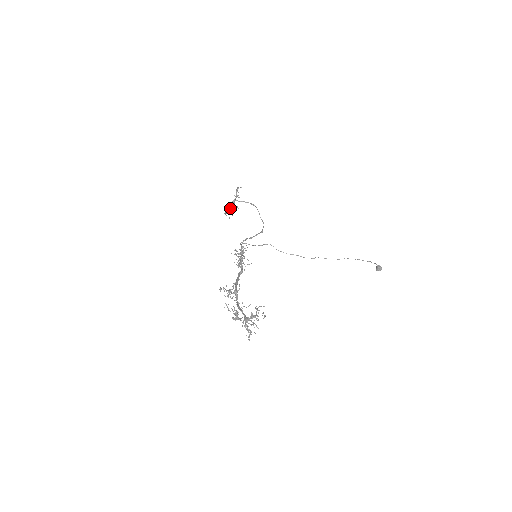
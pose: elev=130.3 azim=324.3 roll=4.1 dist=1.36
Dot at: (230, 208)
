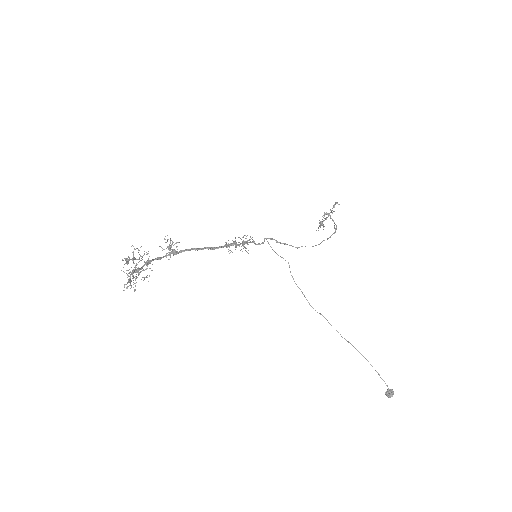
Dot at: occluded
